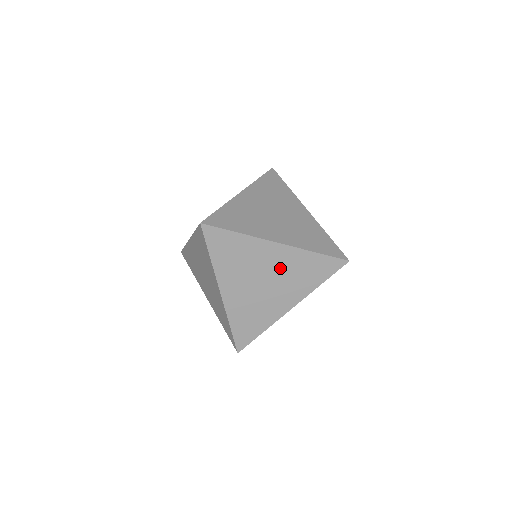
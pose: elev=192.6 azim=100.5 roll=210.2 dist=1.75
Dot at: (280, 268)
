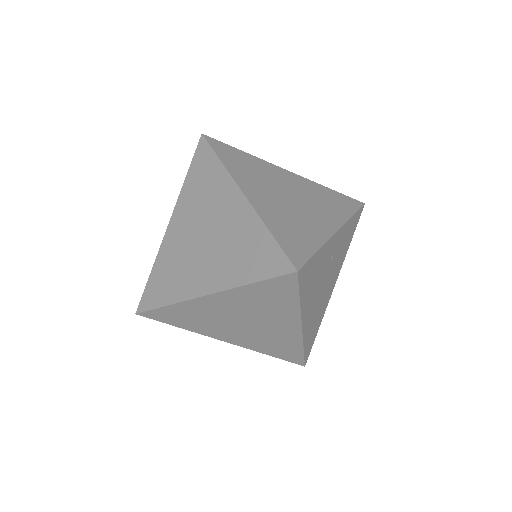
Dot at: (301, 190)
